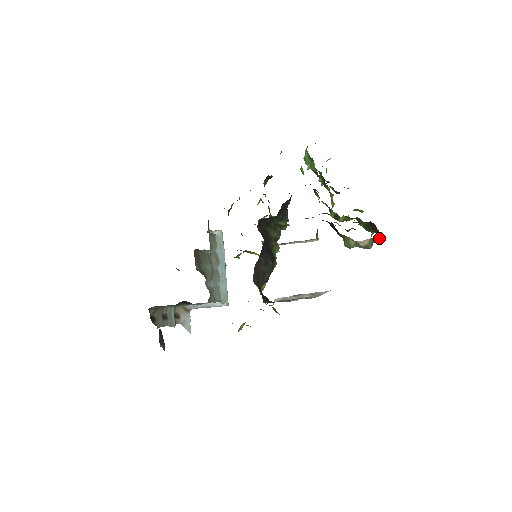
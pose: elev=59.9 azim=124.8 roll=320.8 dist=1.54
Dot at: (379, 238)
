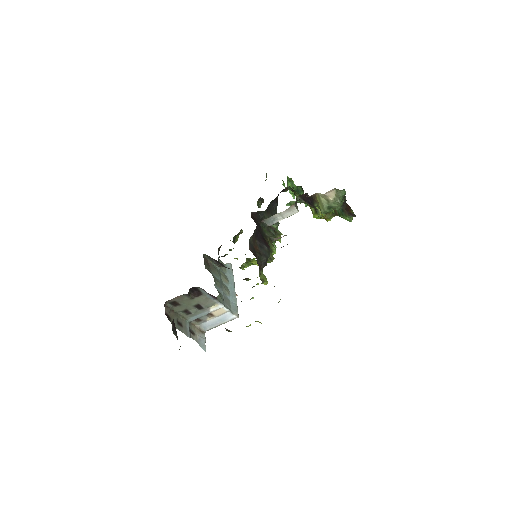
Dot at: (343, 191)
